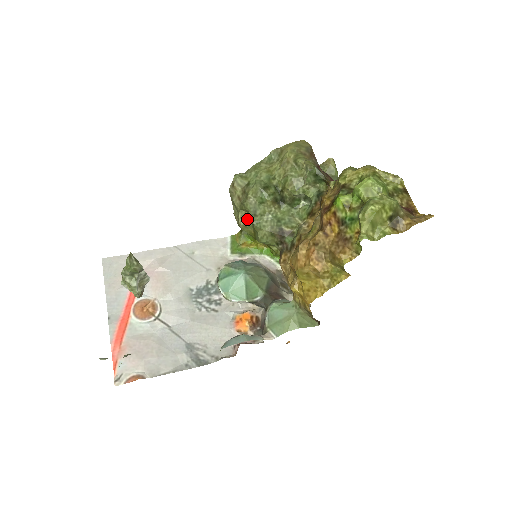
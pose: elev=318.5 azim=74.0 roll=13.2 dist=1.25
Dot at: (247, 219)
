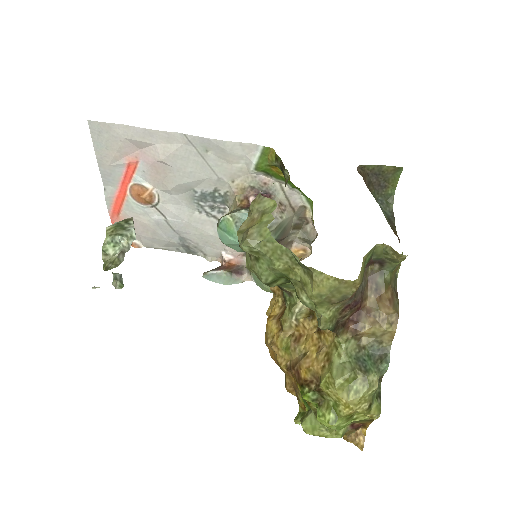
Dot at: occluded
